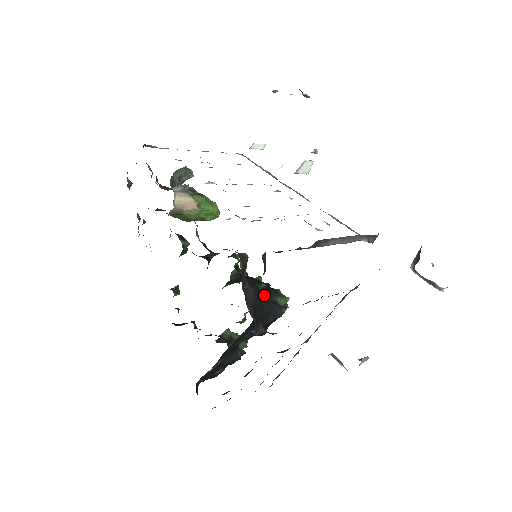
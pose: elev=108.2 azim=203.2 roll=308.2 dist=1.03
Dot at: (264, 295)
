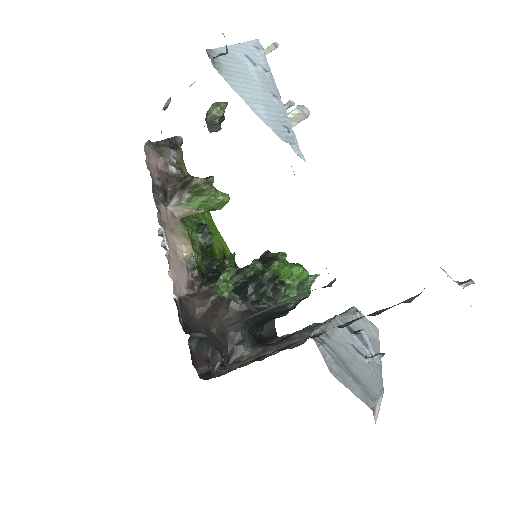
Dot at: (211, 354)
